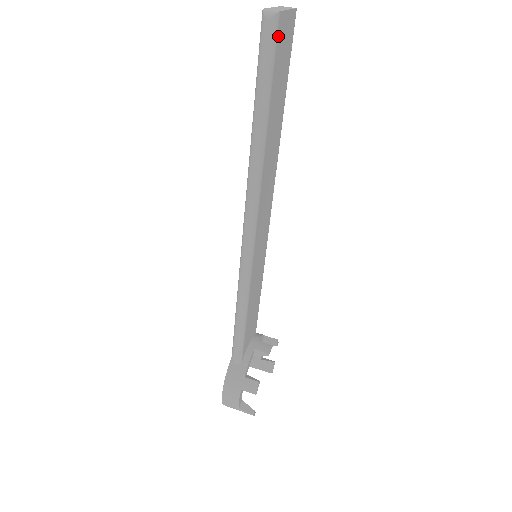
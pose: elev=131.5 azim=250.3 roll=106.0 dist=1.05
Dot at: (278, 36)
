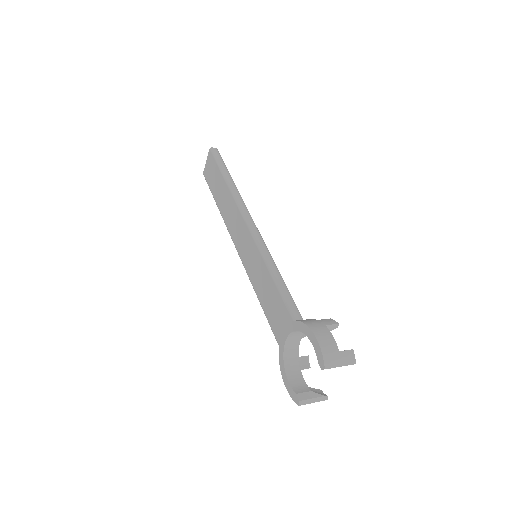
Dot at: occluded
